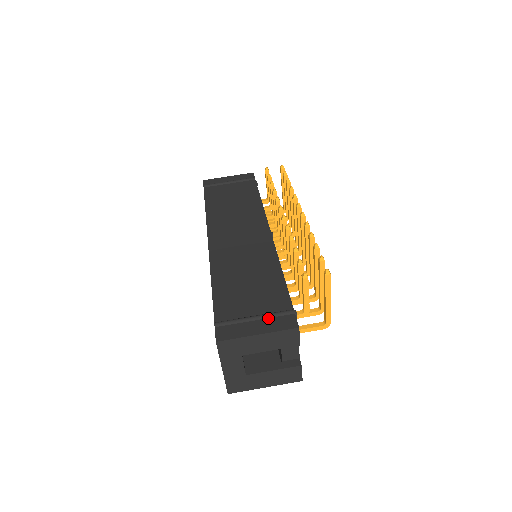
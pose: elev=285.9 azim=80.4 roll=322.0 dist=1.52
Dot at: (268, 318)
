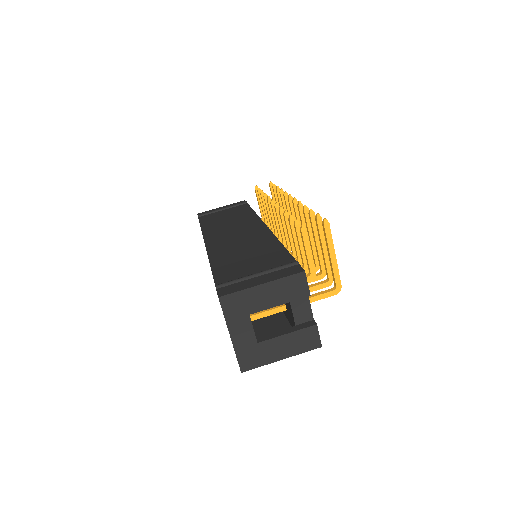
Dot at: (271, 272)
